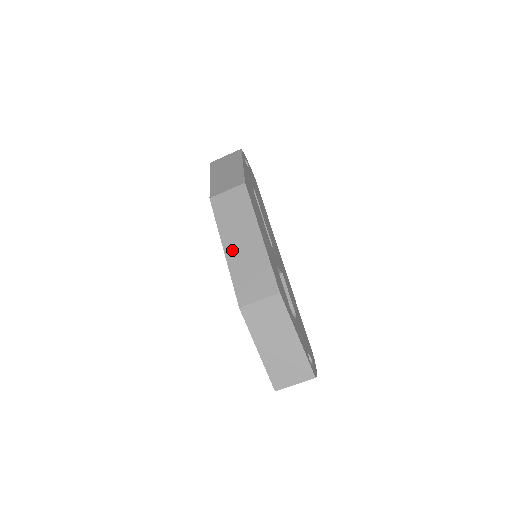
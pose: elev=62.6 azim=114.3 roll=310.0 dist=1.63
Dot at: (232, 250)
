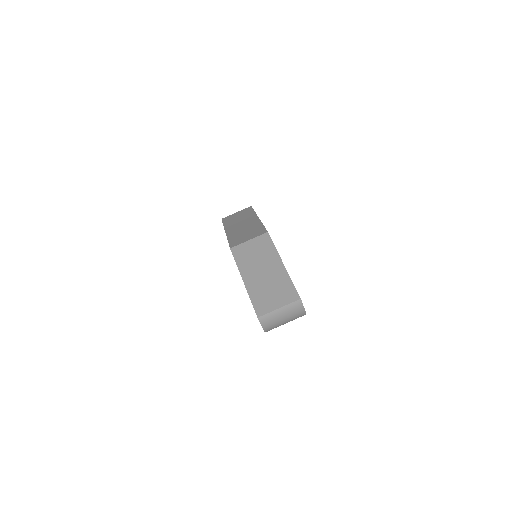
Dot at: (232, 230)
